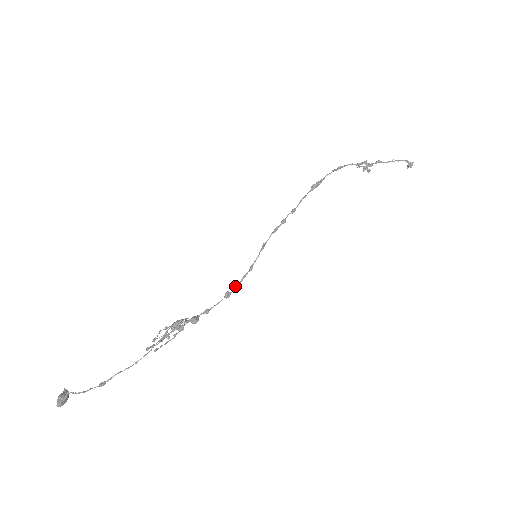
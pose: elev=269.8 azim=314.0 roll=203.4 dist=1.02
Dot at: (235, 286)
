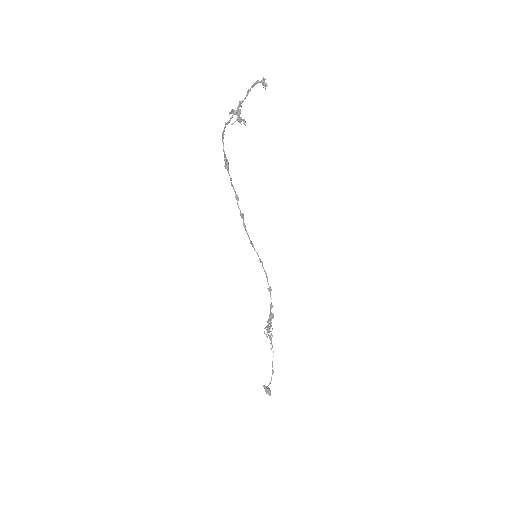
Dot at: (267, 280)
